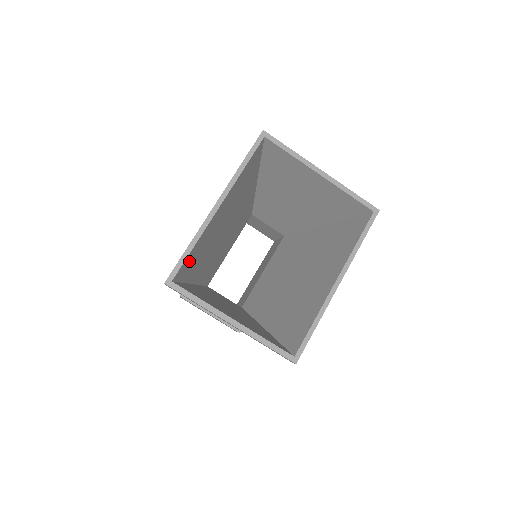
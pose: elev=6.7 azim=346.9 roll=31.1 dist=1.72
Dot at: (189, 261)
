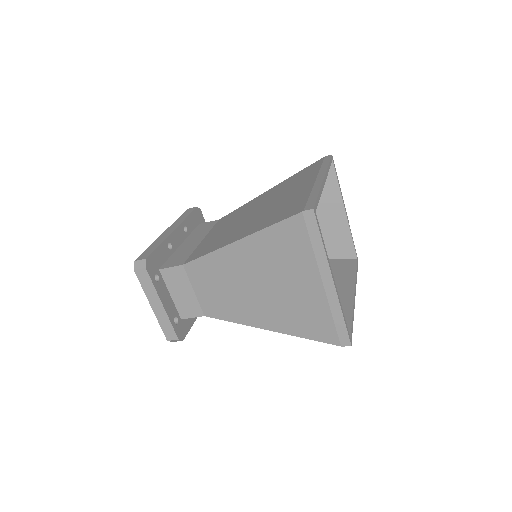
Dot at: occluded
